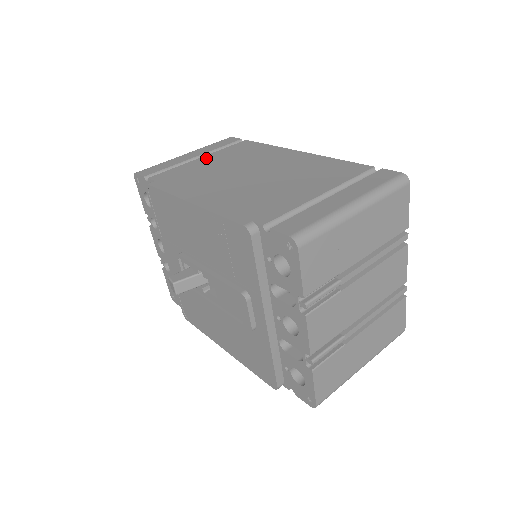
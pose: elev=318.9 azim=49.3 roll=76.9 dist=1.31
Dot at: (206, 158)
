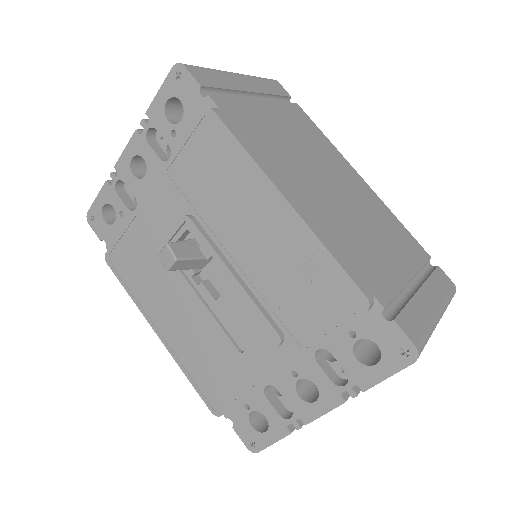
Dot at: (268, 107)
